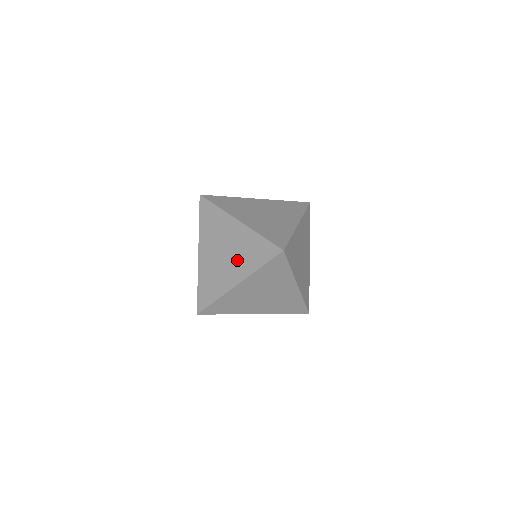
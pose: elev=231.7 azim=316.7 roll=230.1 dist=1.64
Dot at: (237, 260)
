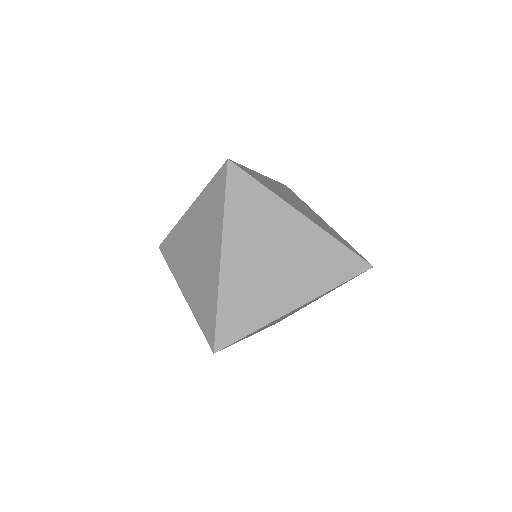
Dot at: (206, 237)
